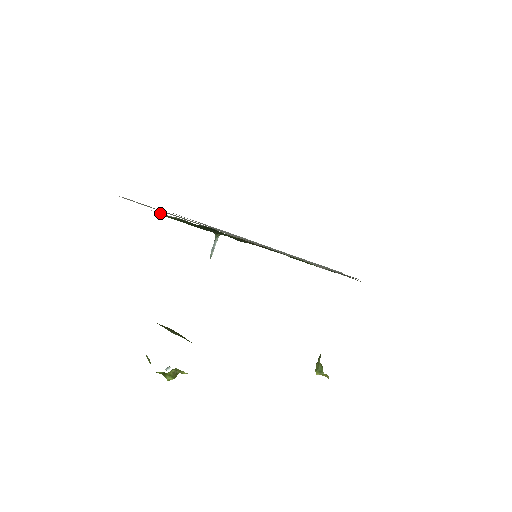
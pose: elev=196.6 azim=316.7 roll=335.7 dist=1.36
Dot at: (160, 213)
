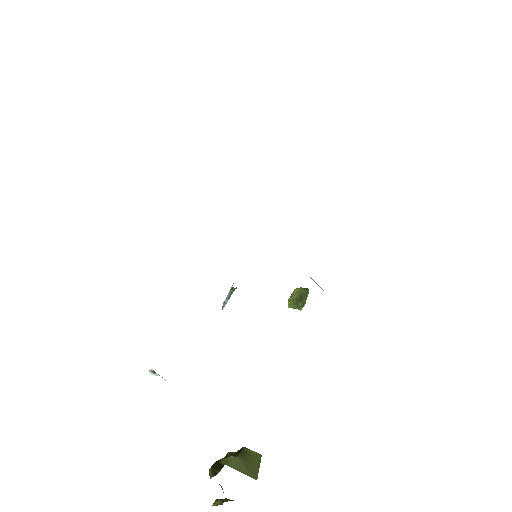
Dot at: occluded
